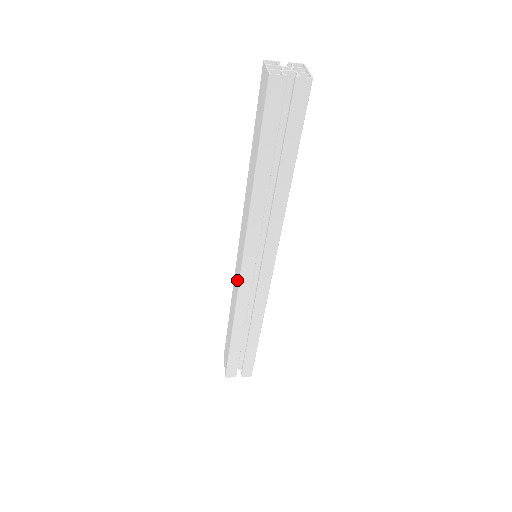
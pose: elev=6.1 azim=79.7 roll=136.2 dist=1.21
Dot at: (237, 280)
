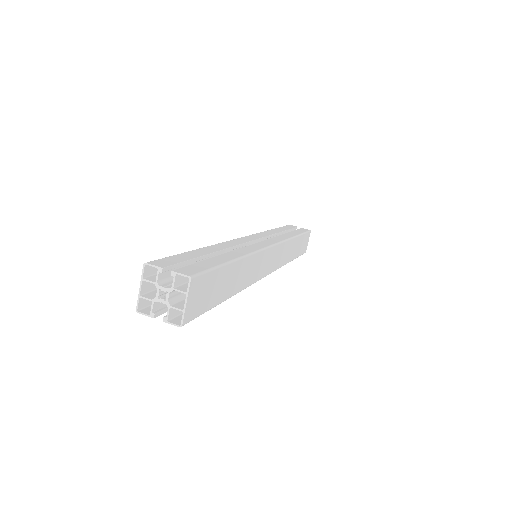
Dot at: occluded
